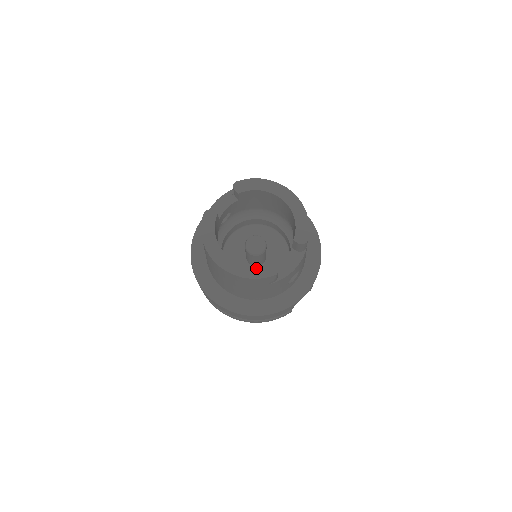
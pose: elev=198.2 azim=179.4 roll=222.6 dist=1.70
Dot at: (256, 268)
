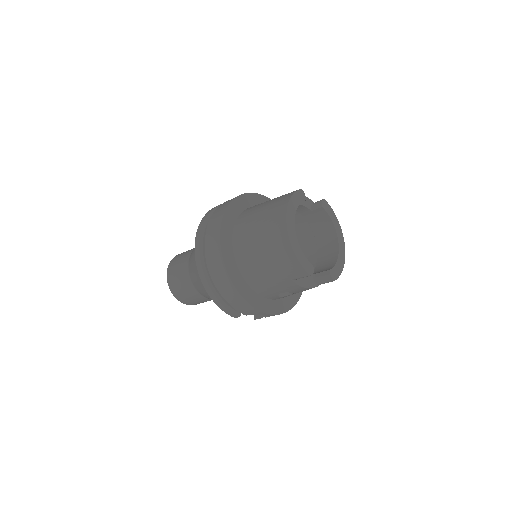
Dot at: (303, 256)
